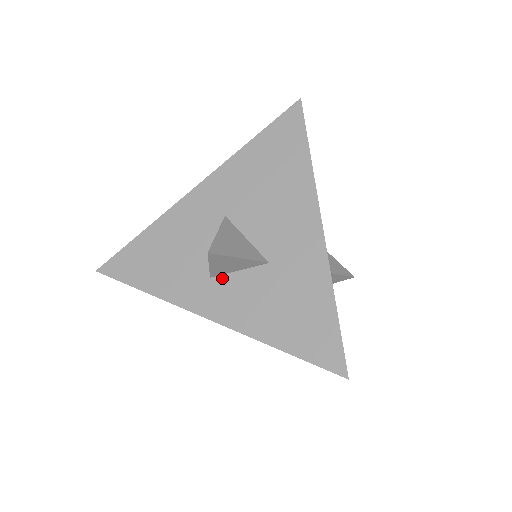
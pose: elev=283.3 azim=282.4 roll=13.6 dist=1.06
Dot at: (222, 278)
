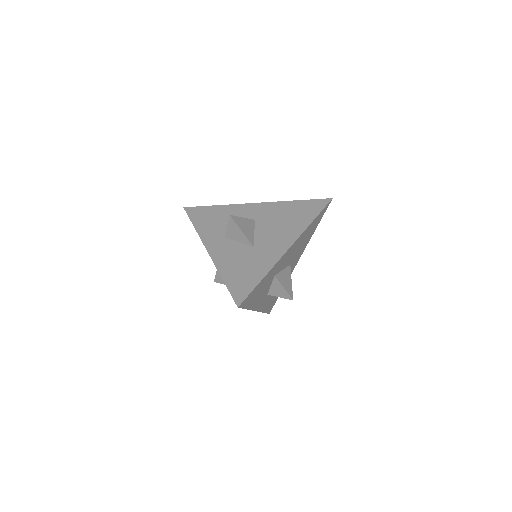
Dot at: (229, 240)
